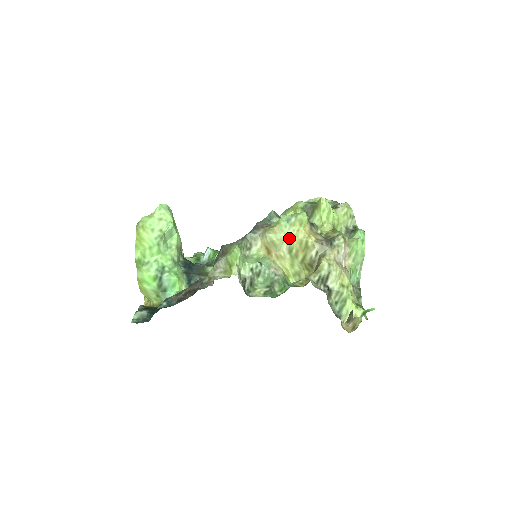
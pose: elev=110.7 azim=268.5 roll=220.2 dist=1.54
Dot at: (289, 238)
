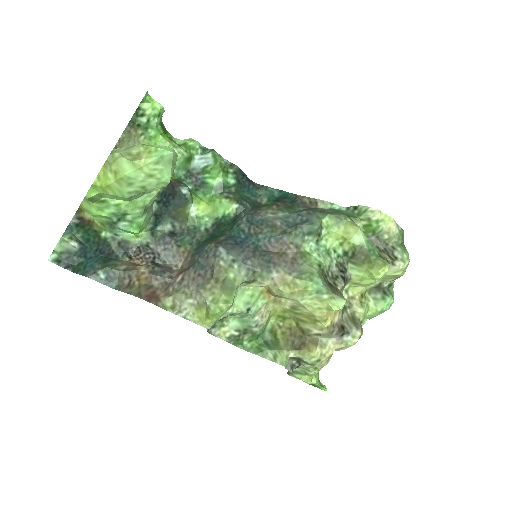
Dot at: (303, 305)
